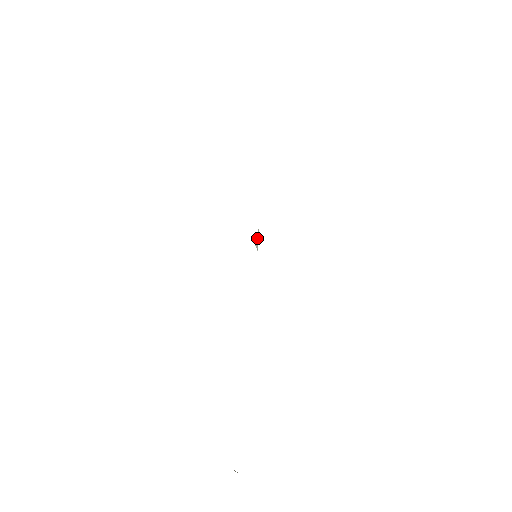
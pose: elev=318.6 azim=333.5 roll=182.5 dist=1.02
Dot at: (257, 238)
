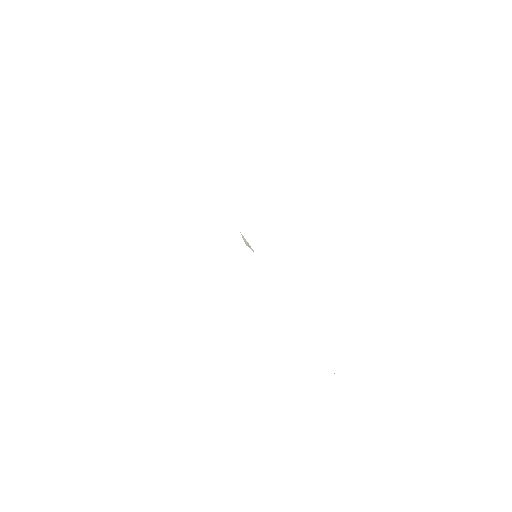
Dot at: (246, 241)
